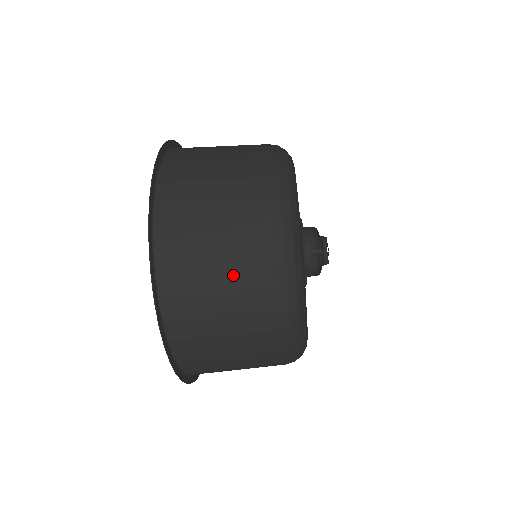
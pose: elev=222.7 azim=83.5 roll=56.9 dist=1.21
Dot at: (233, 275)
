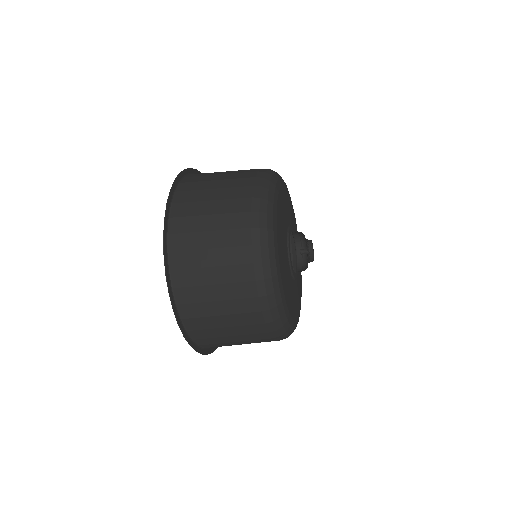
Dot at: (230, 304)
